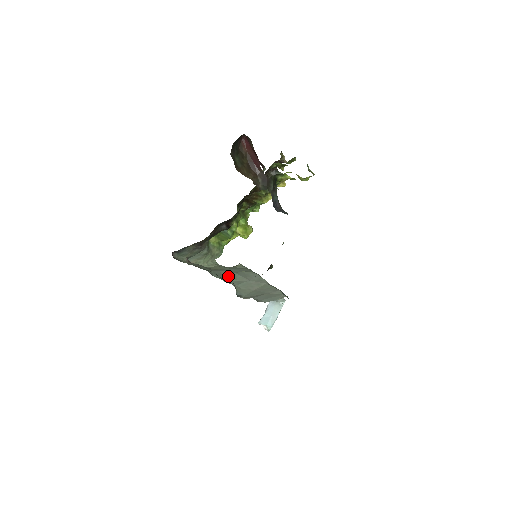
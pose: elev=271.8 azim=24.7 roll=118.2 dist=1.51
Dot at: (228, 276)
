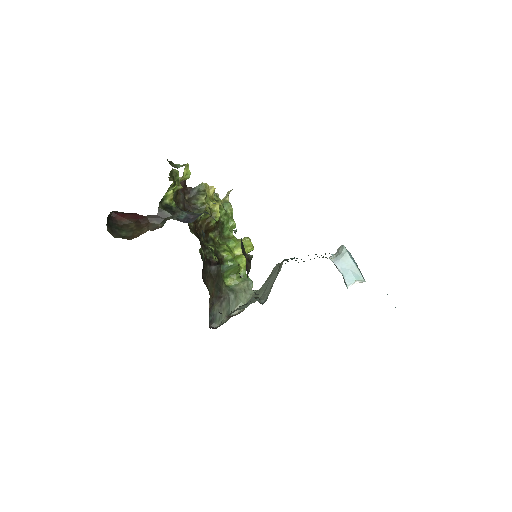
Dot at: occluded
